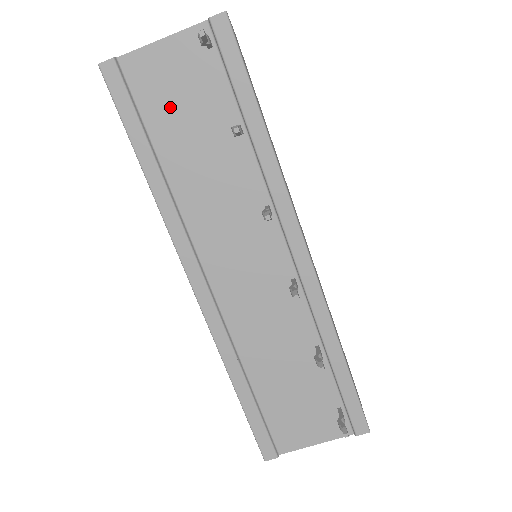
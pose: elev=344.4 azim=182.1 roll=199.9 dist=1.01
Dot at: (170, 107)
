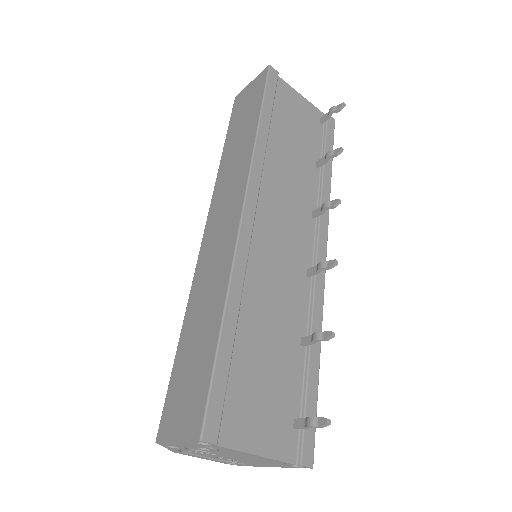
Dot at: (290, 118)
